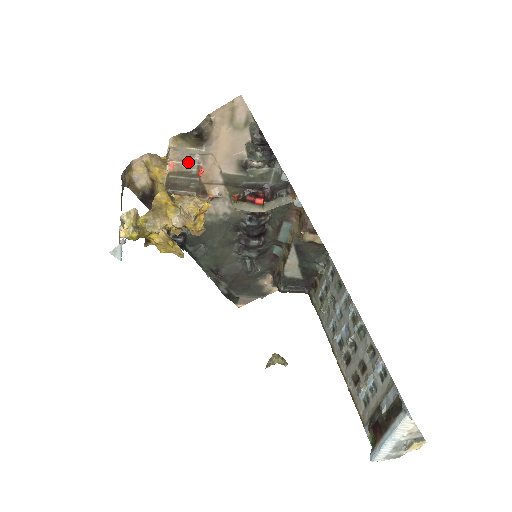
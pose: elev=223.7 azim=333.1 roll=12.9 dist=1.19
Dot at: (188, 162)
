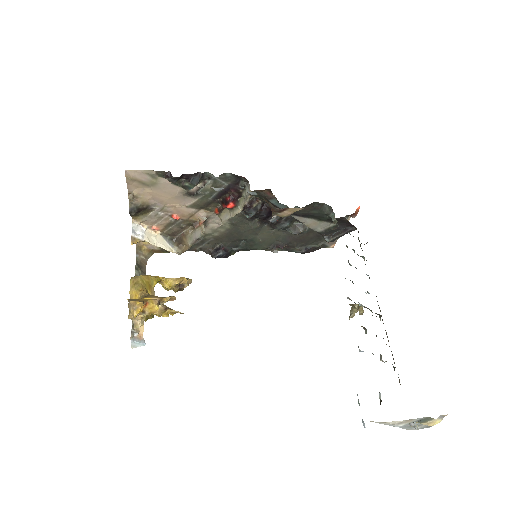
Dot at: (161, 219)
